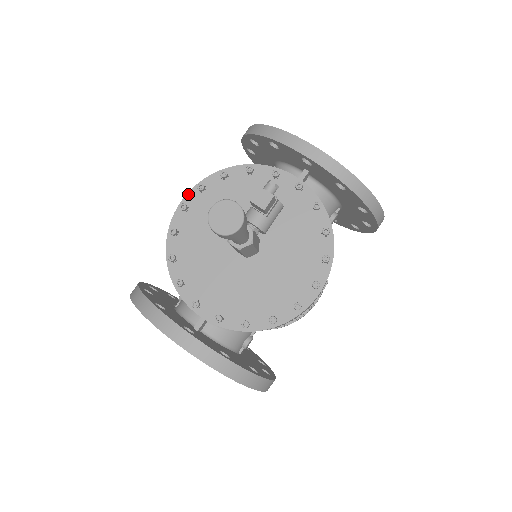
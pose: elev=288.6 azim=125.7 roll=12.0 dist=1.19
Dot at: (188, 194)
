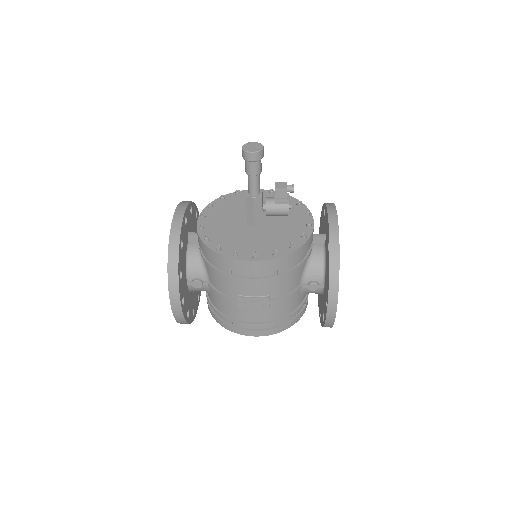
Dot at: (264, 190)
